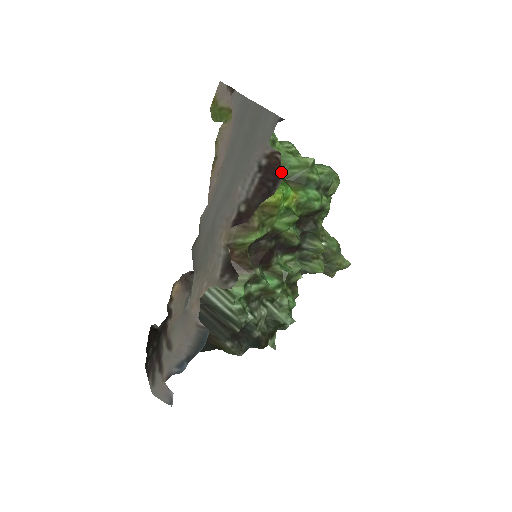
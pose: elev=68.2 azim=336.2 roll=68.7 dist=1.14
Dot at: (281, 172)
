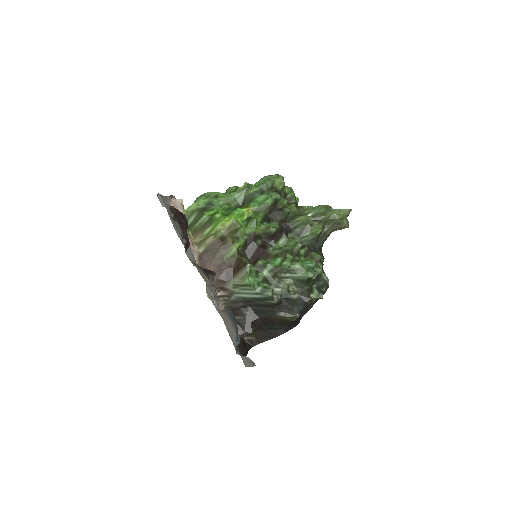
Dot at: (181, 212)
